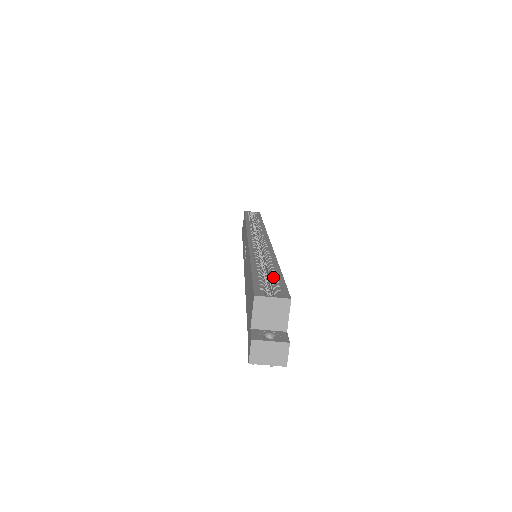
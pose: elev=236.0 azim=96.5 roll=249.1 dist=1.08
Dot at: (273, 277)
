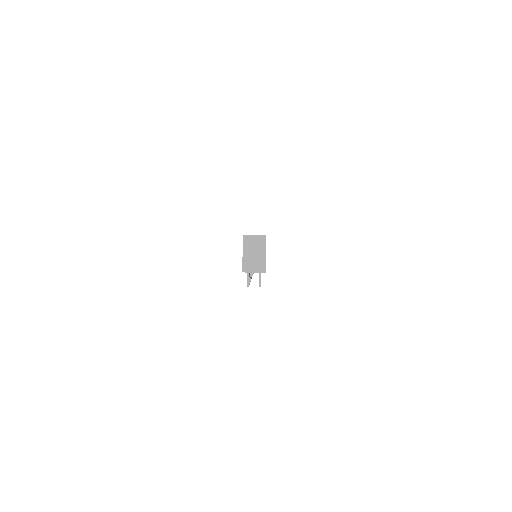
Dot at: occluded
